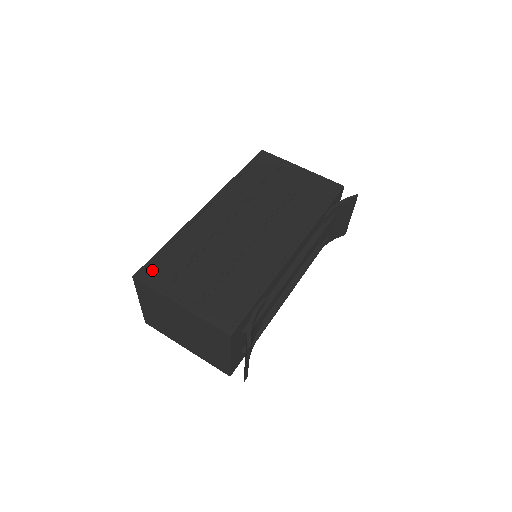
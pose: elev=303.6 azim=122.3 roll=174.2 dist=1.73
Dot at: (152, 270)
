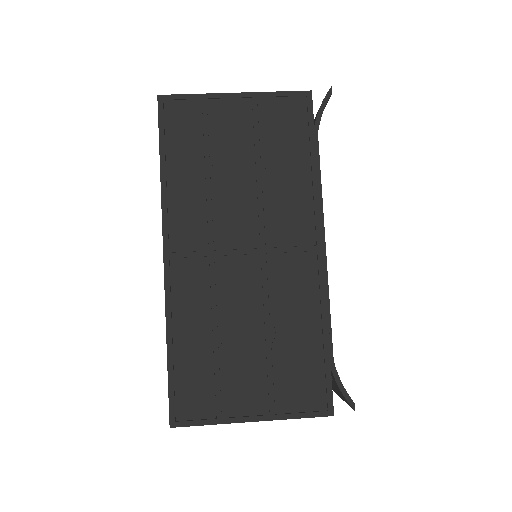
Dot at: (184, 402)
